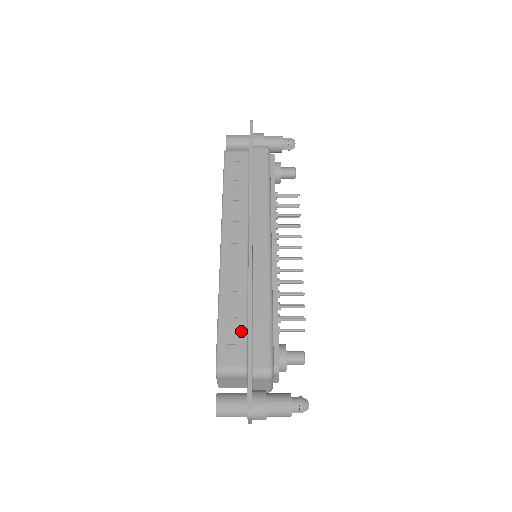
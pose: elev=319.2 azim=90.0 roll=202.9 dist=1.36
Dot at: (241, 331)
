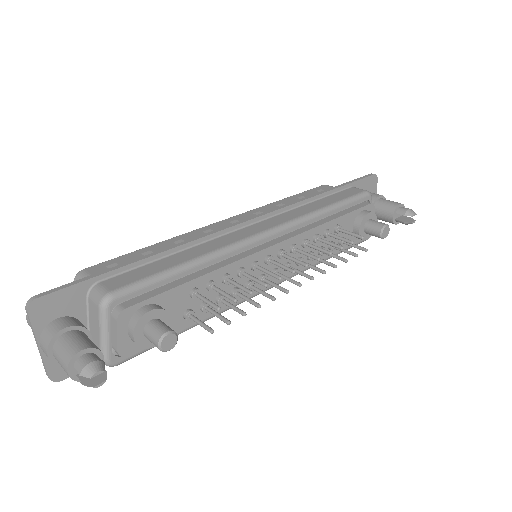
Dot at: occluded
